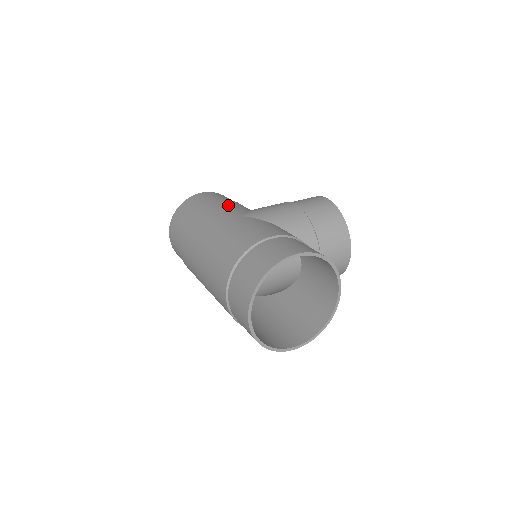
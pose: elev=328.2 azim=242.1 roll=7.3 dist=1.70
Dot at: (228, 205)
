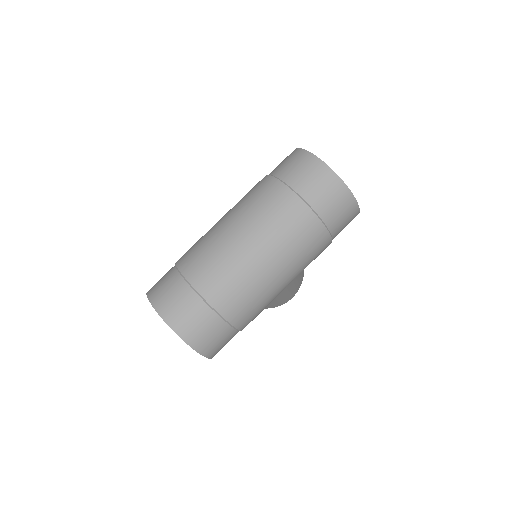
Dot at: occluded
